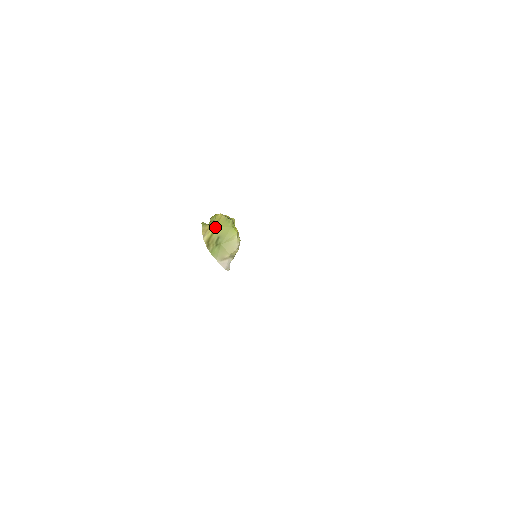
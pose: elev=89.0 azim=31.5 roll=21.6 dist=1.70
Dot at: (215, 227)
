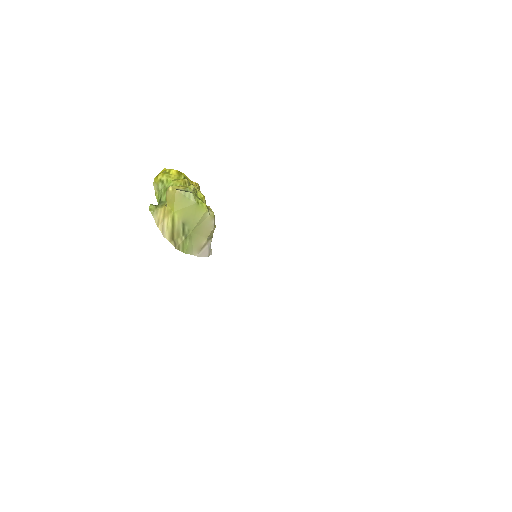
Dot at: (172, 211)
